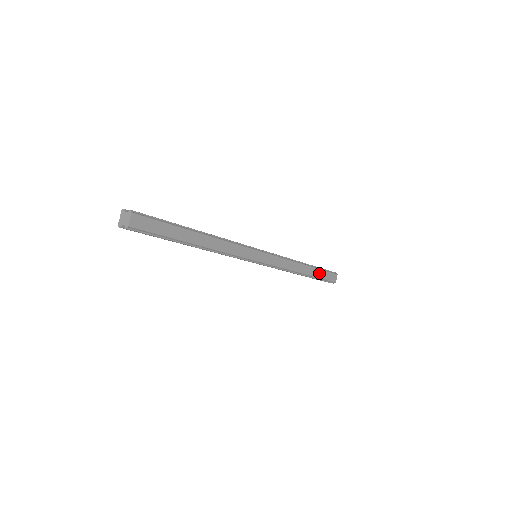
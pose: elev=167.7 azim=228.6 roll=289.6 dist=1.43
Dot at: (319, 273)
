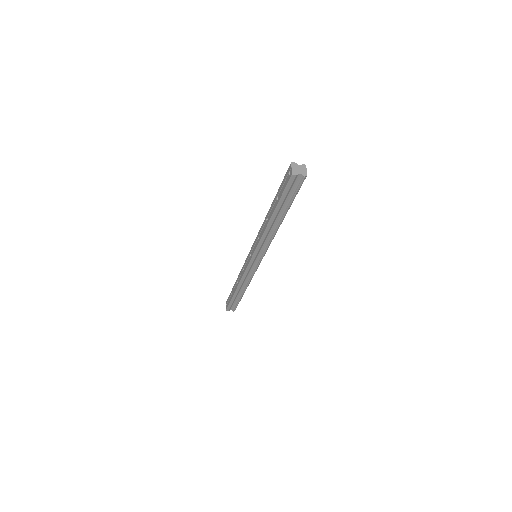
Dot at: occluded
